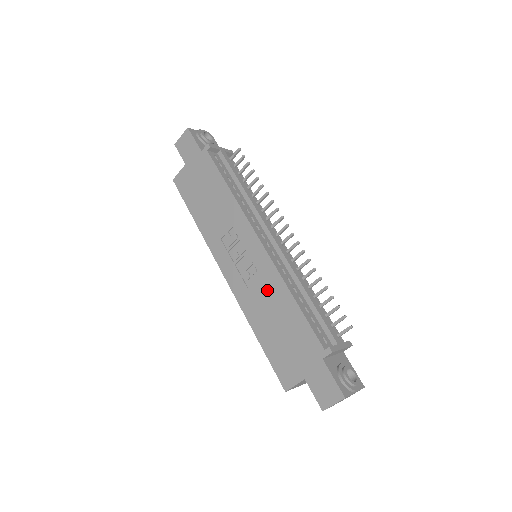
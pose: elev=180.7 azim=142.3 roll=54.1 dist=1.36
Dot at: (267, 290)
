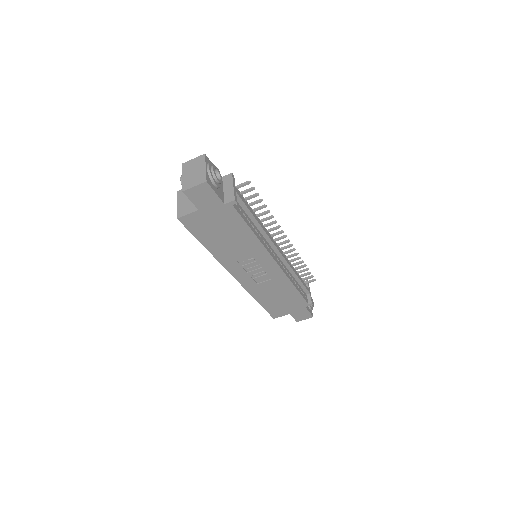
Dot at: (275, 285)
